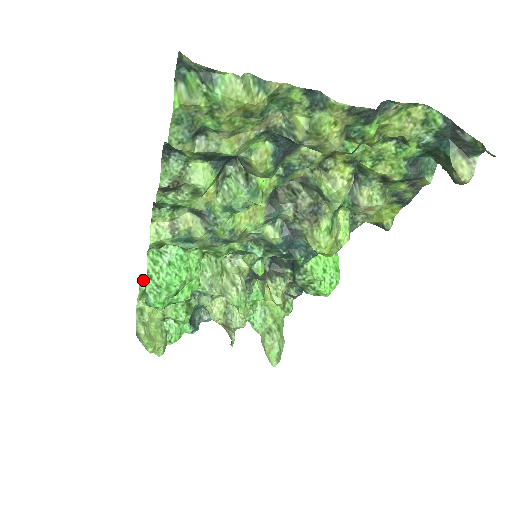
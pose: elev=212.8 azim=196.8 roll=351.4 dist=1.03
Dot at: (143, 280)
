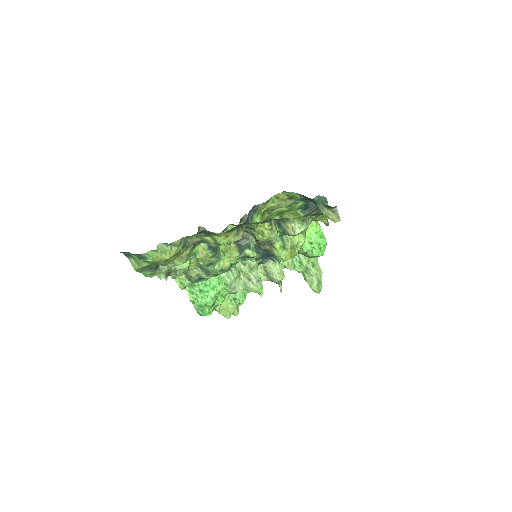
Dot at: occluded
